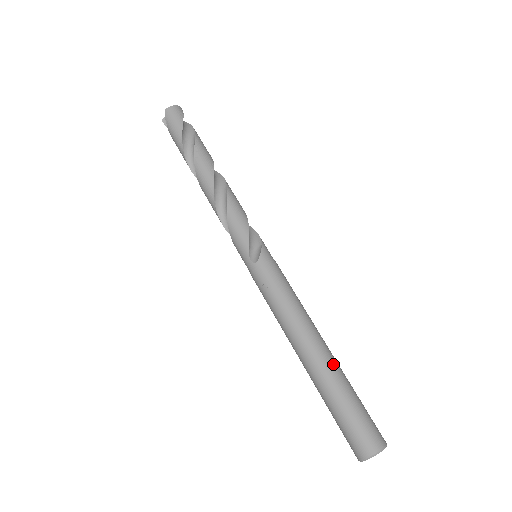
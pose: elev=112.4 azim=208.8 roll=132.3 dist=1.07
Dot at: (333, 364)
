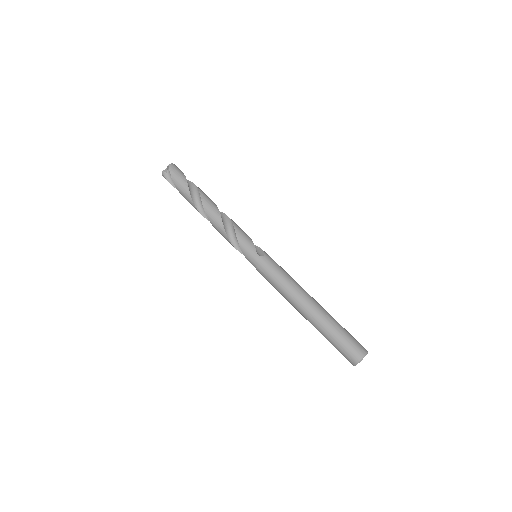
Dot at: (326, 311)
